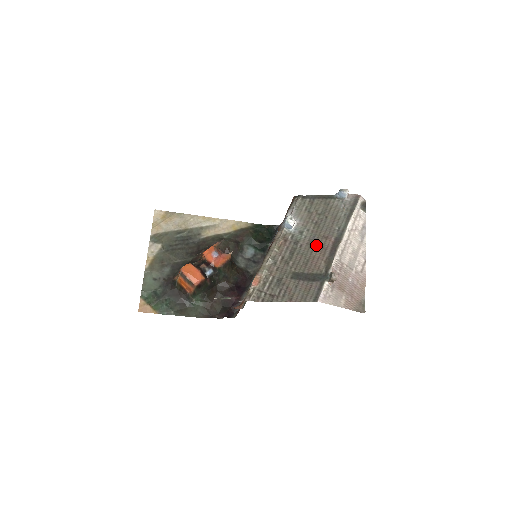
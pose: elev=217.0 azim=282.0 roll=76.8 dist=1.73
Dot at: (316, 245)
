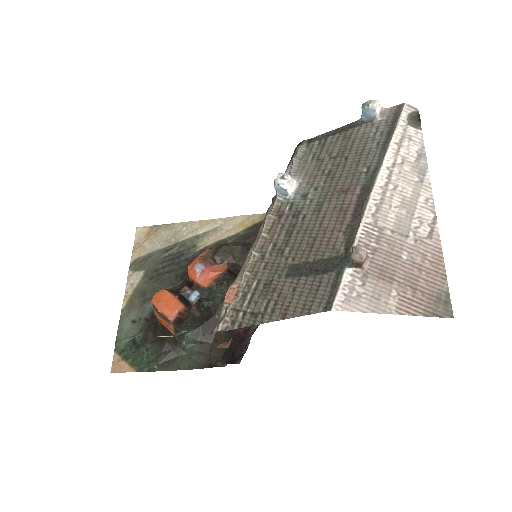
Dot at: (328, 209)
